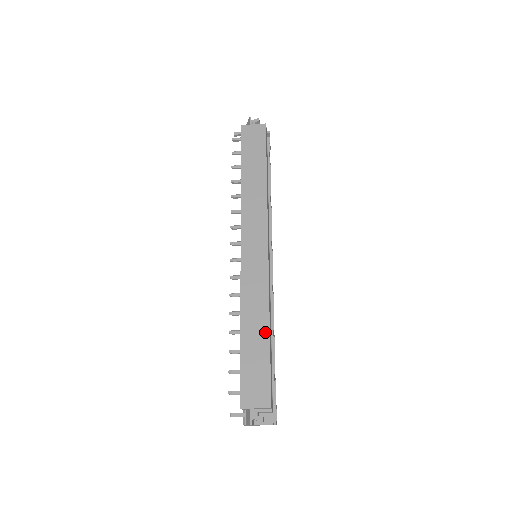
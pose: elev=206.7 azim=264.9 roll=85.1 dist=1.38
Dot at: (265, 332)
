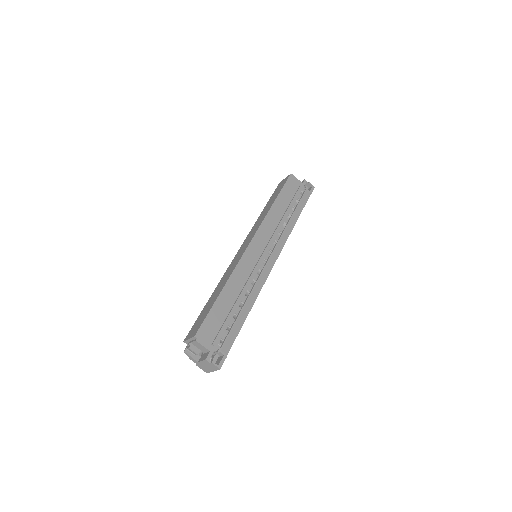
Dot at: (219, 292)
